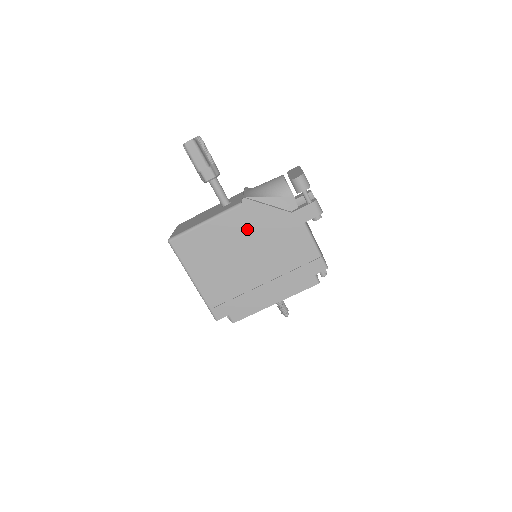
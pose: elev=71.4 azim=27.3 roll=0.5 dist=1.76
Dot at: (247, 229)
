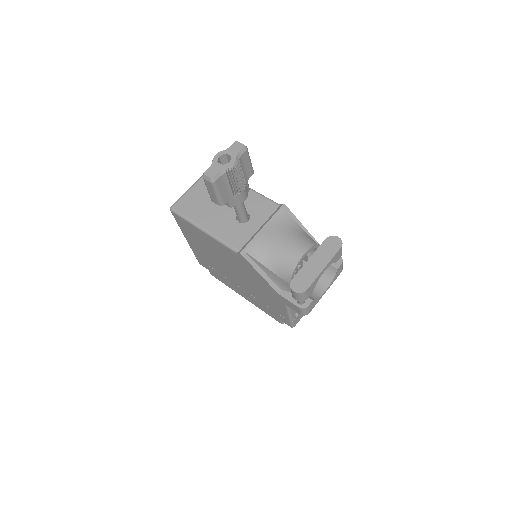
Dot at: (237, 264)
